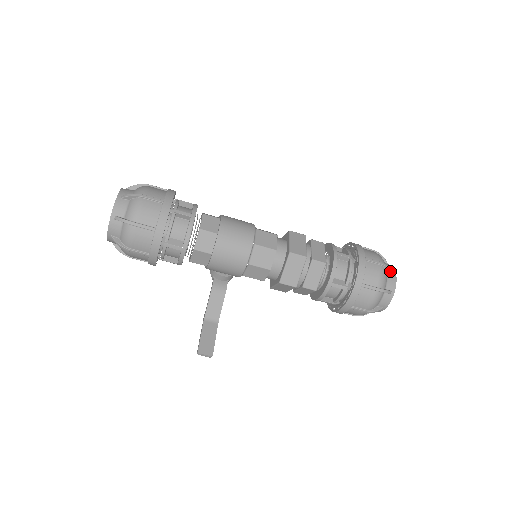
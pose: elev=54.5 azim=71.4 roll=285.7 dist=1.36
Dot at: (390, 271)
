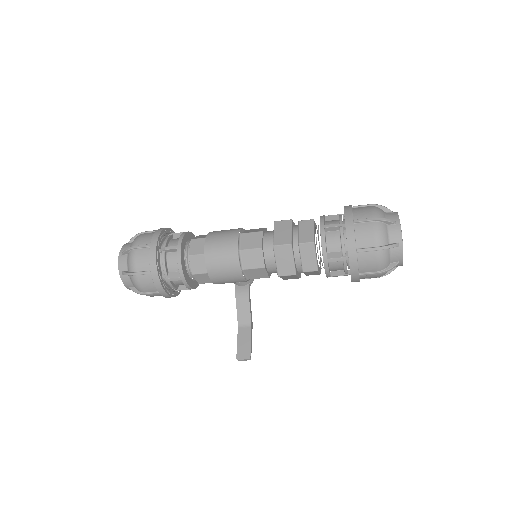
Dot at: (389, 222)
